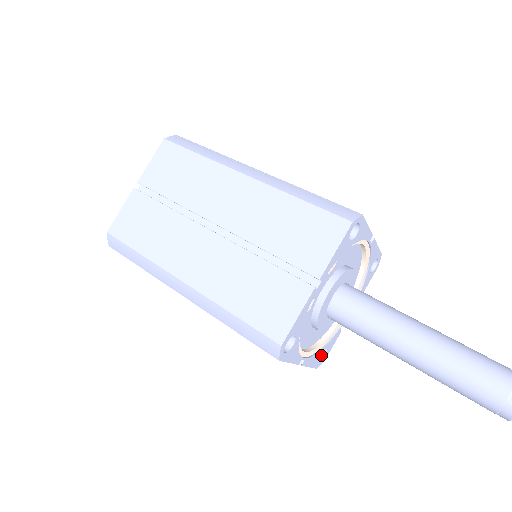
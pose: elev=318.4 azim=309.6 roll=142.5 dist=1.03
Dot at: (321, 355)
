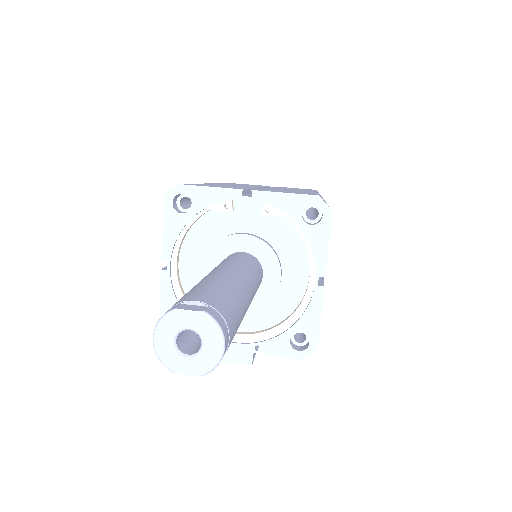
Dot at: occluded
